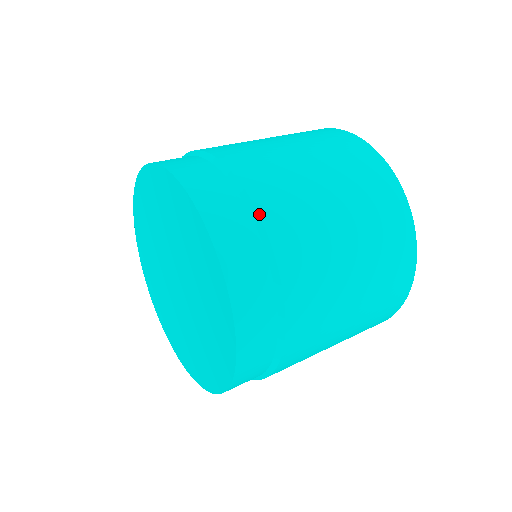
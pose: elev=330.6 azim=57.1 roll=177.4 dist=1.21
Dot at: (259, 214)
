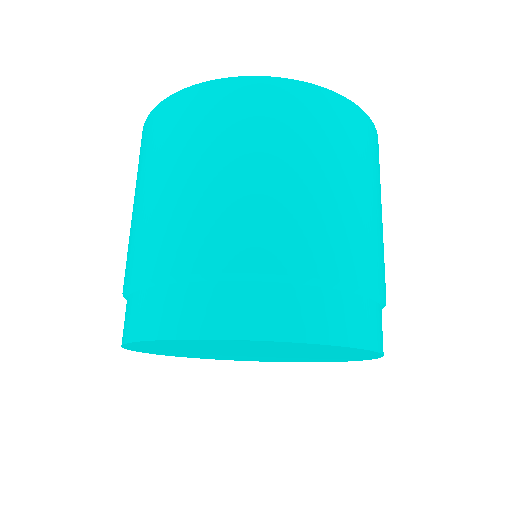
Dot at: (272, 274)
